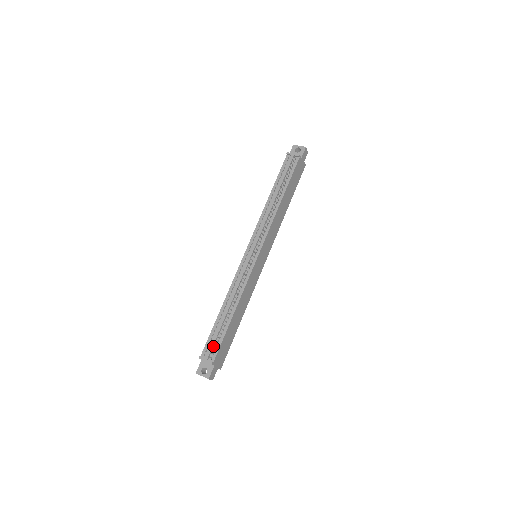
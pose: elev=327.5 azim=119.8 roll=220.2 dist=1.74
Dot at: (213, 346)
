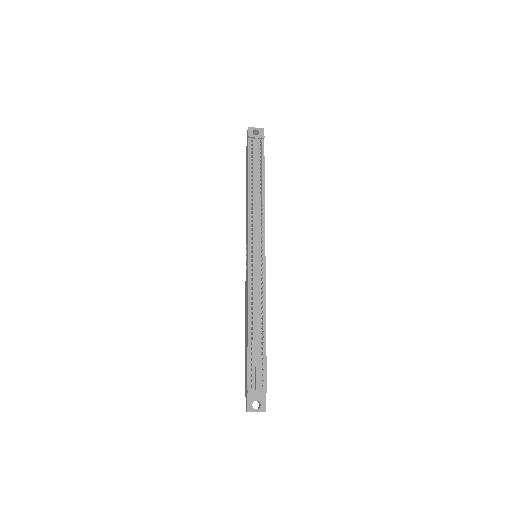
Dot at: (258, 372)
